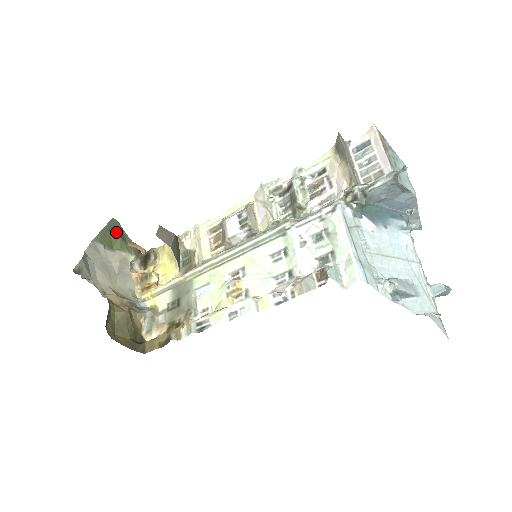
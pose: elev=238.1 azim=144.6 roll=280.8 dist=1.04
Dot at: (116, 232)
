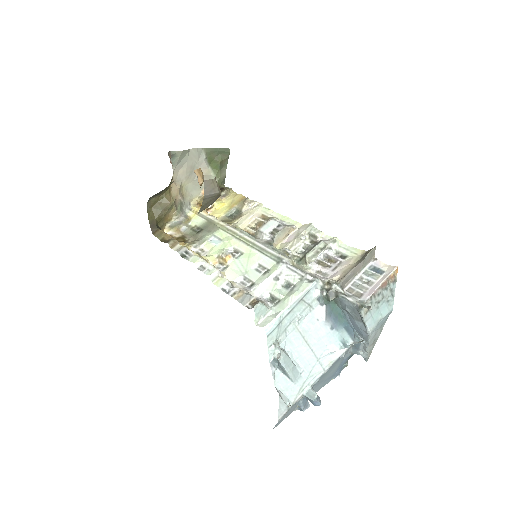
Dot at: (222, 157)
